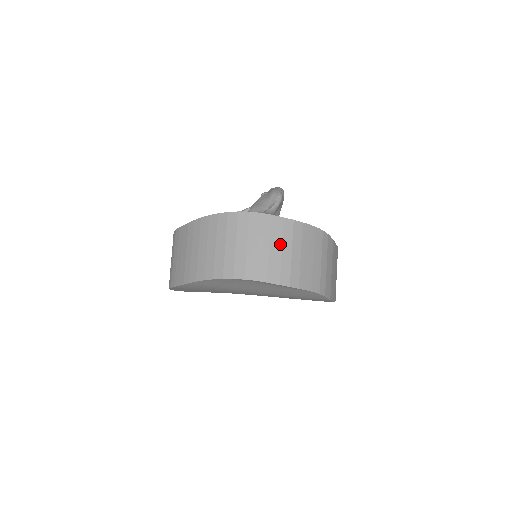
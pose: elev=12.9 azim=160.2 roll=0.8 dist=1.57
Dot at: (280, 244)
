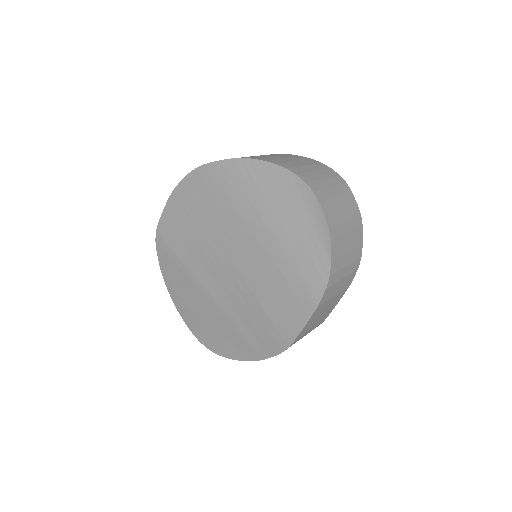
Dot at: (344, 206)
